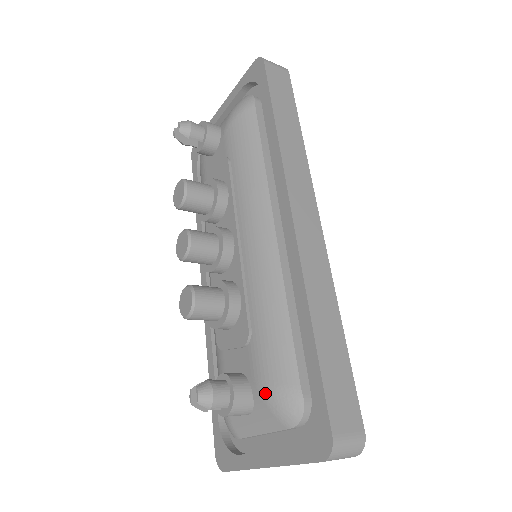
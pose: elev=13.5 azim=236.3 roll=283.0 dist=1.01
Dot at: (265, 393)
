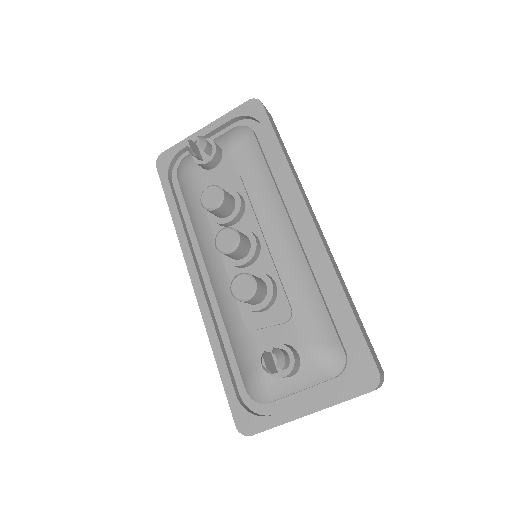
Dot at: (315, 354)
